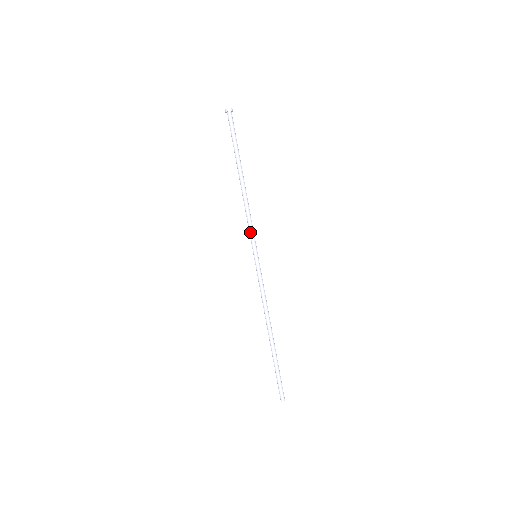
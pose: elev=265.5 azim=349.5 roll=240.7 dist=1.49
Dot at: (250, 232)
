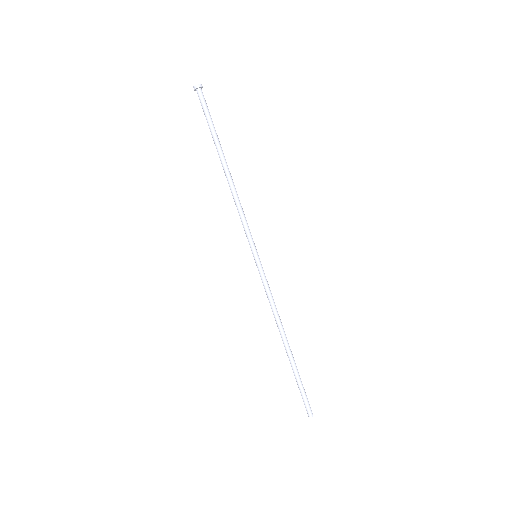
Dot at: (244, 229)
